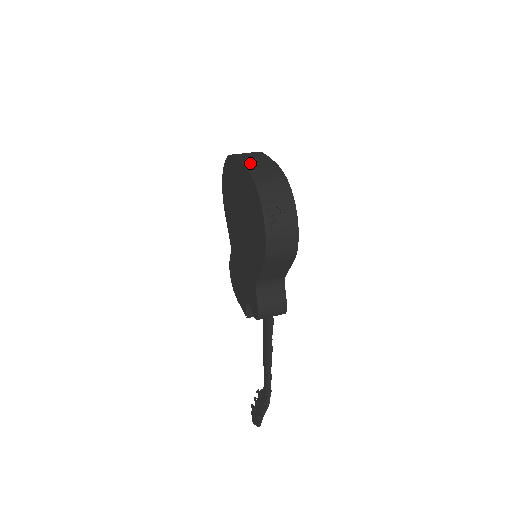
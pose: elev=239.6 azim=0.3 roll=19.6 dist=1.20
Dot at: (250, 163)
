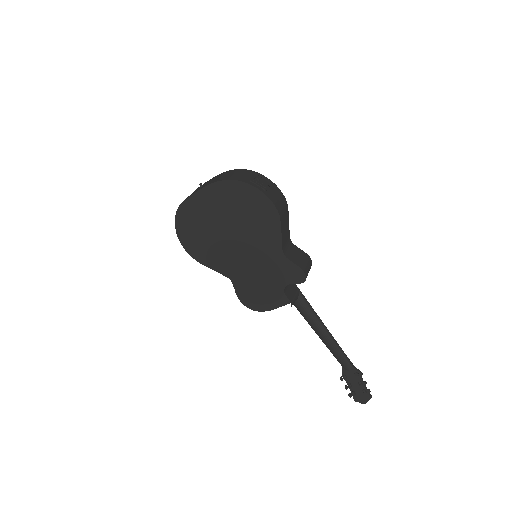
Dot at: (204, 186)
